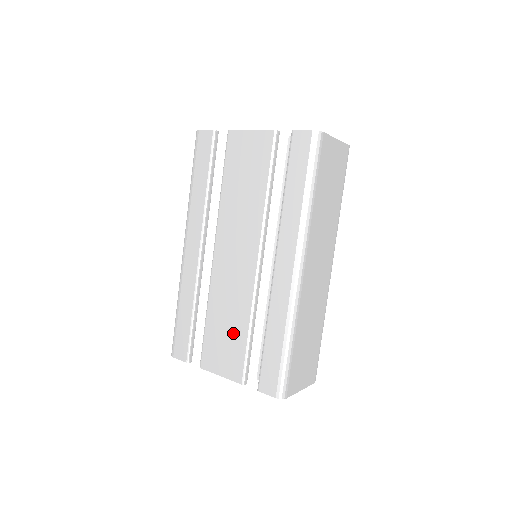
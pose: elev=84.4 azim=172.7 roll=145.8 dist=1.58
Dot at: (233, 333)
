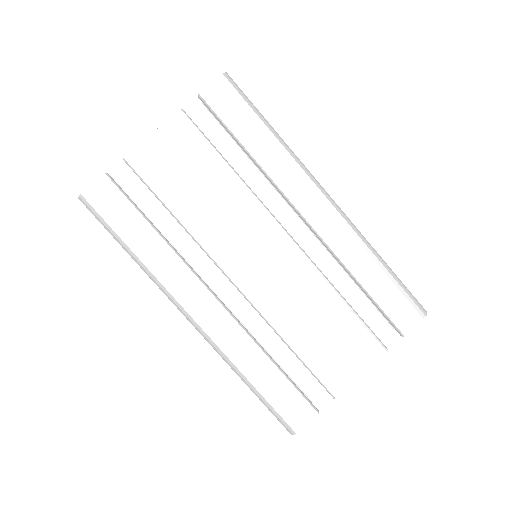
Dot at: (332, 323)
